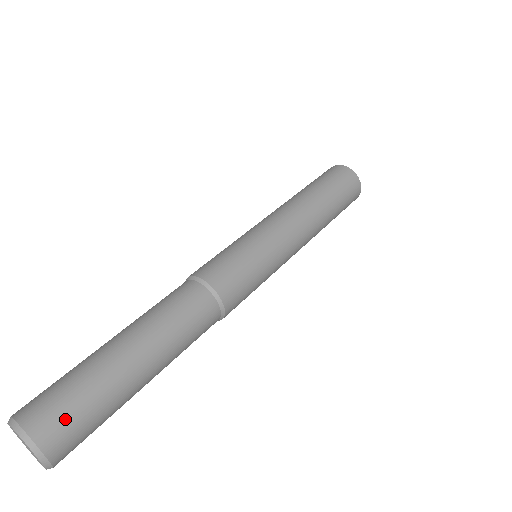
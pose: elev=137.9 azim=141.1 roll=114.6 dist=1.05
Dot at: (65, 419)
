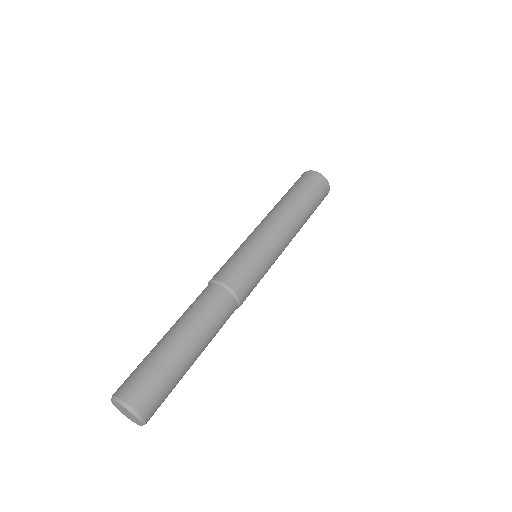
Dot at: (156, 398)
